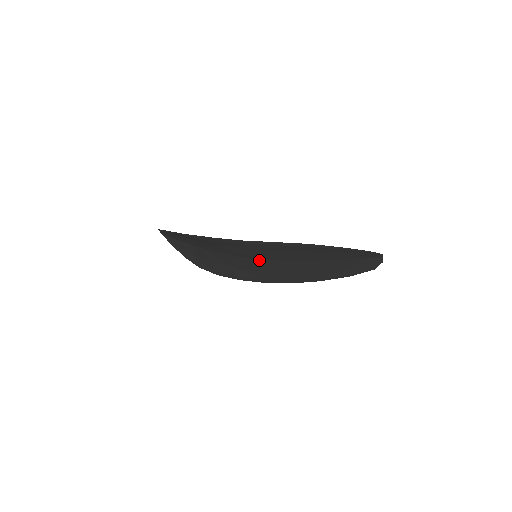
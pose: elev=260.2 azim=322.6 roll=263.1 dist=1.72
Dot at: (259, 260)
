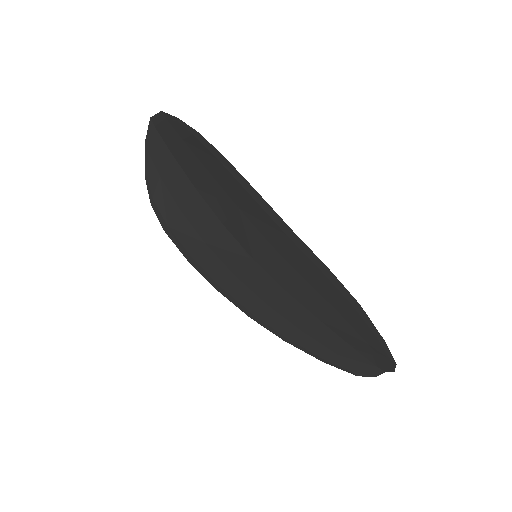
Dot at: (256, 264)
